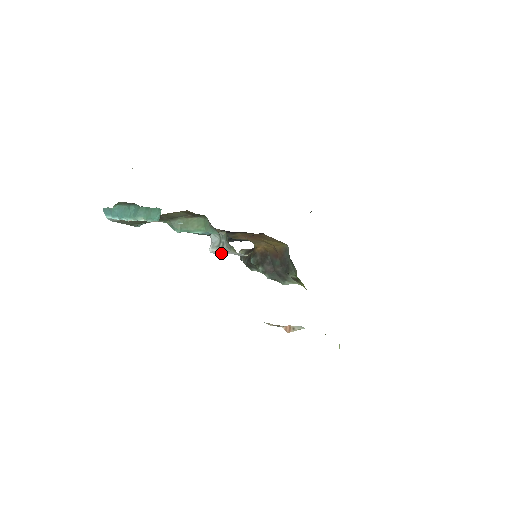
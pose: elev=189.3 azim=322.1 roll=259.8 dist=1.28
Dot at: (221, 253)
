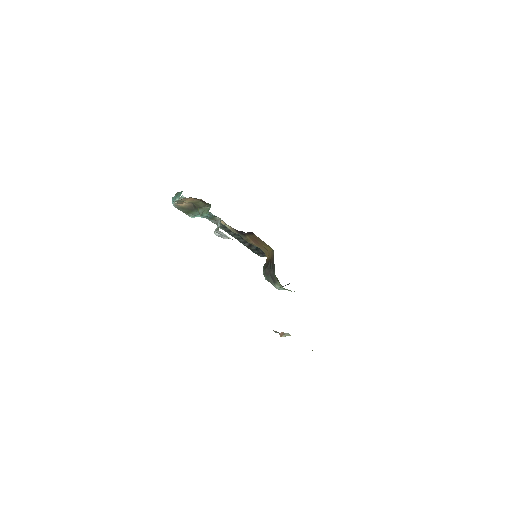
Dot at: occluded
